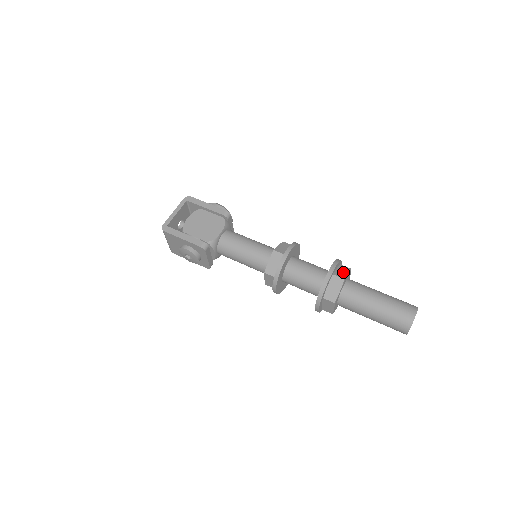
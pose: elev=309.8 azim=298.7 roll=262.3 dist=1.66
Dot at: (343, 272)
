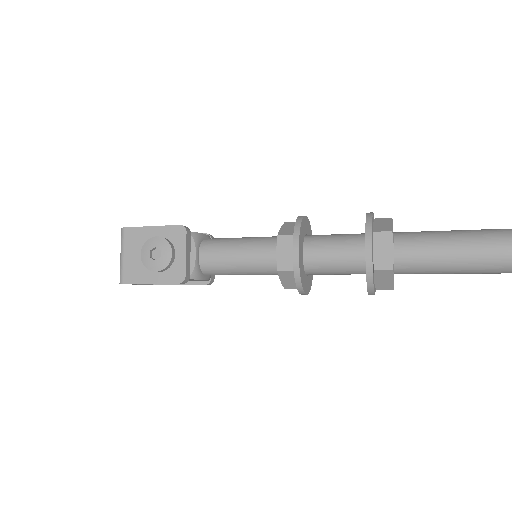
Dot at: occluded
